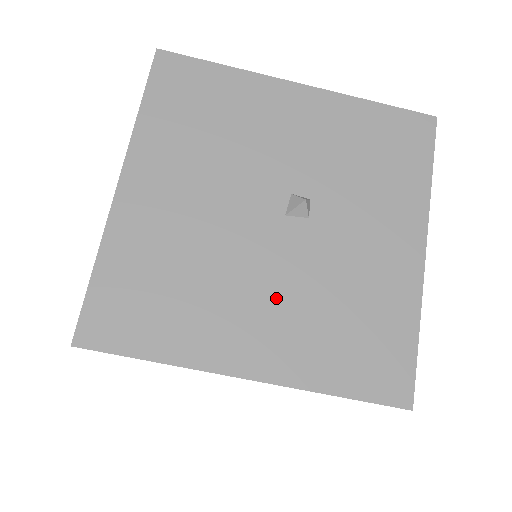
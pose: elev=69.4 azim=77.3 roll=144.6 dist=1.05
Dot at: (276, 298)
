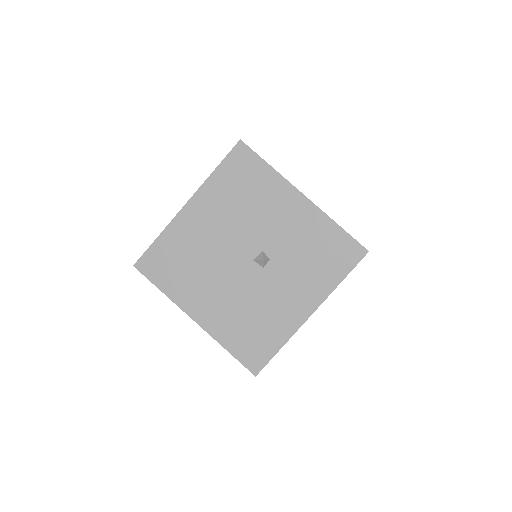
Dot at: (226, 295)
